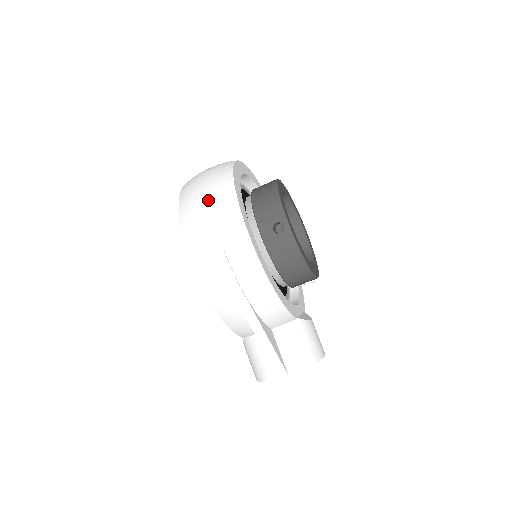
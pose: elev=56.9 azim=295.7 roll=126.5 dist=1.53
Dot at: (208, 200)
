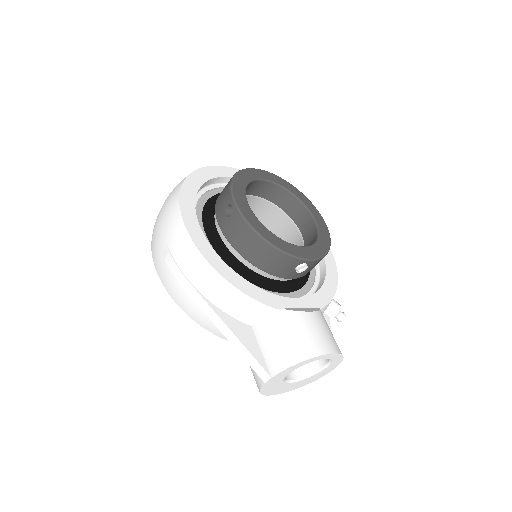
Dot at: (164, 205)
